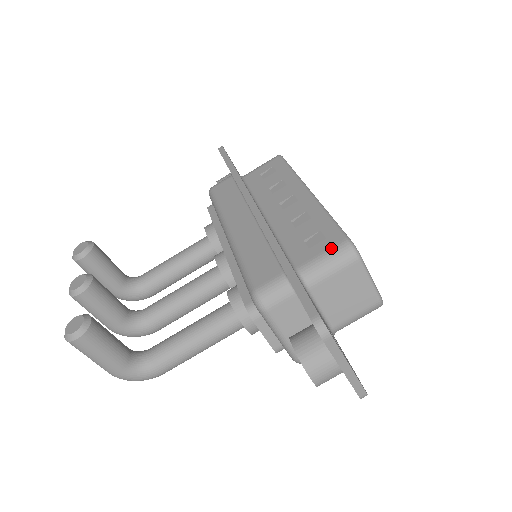
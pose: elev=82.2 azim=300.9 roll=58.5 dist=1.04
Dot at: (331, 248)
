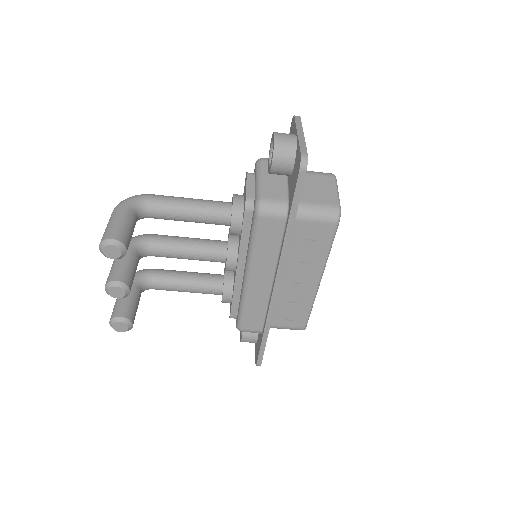
Dot at: (294, 328)
